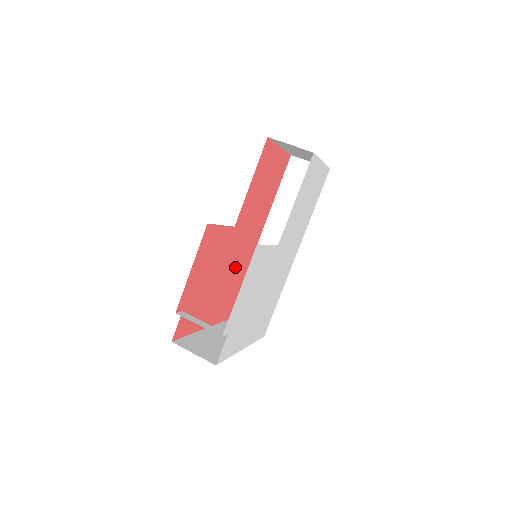
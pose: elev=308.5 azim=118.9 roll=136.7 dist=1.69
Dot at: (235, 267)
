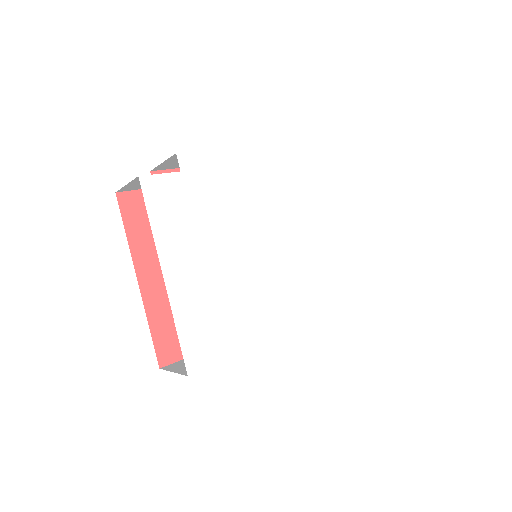
Dot at: occluded
